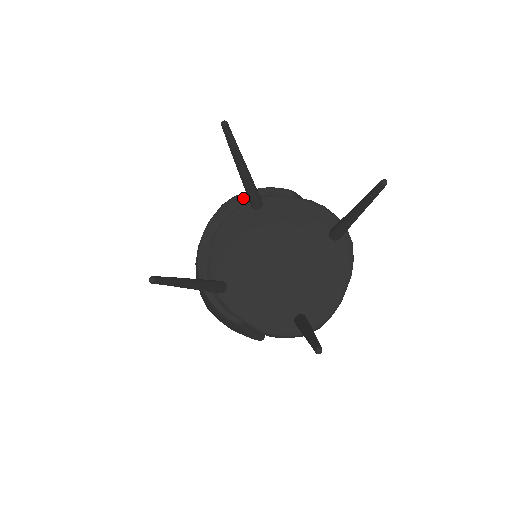
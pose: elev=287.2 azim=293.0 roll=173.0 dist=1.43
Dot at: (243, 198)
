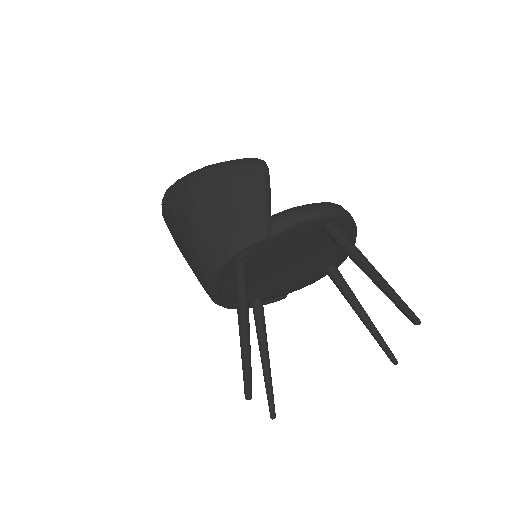
Dot at: (224, 272)
